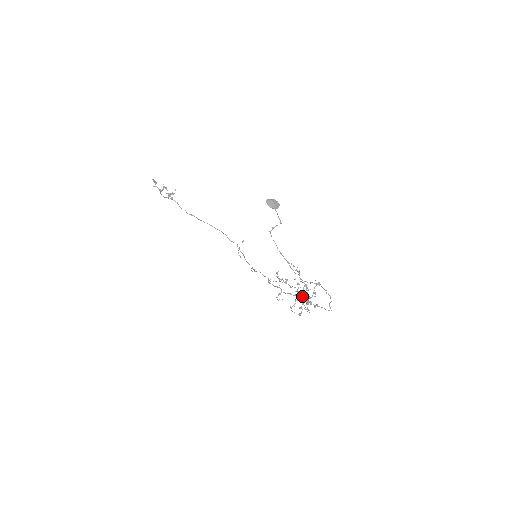
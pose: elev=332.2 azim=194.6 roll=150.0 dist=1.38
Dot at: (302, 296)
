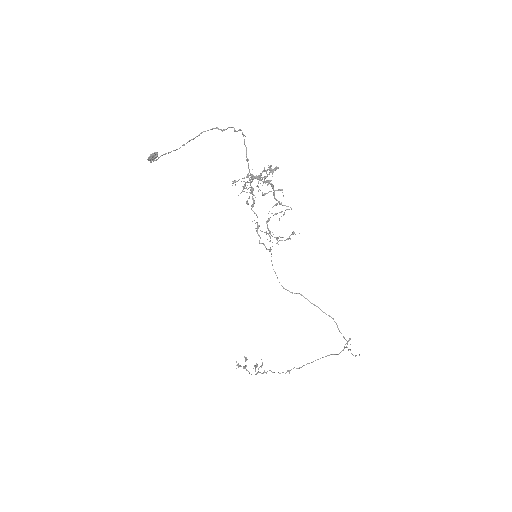
Dot at: (250, 183)
